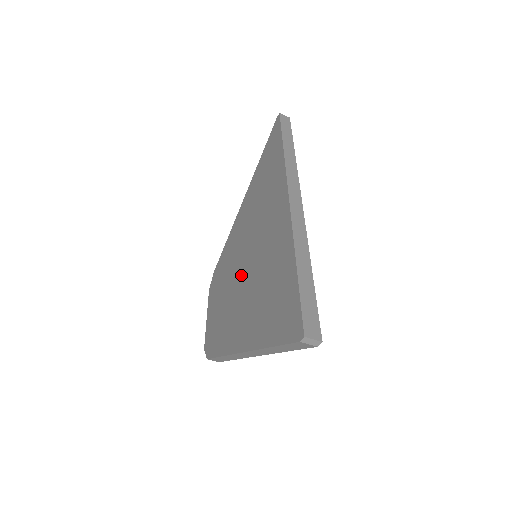
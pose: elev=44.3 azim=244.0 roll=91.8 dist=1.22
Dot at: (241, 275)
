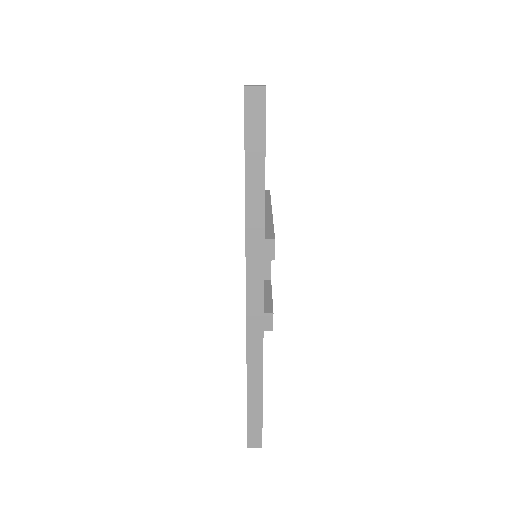
Dot at: occluded
